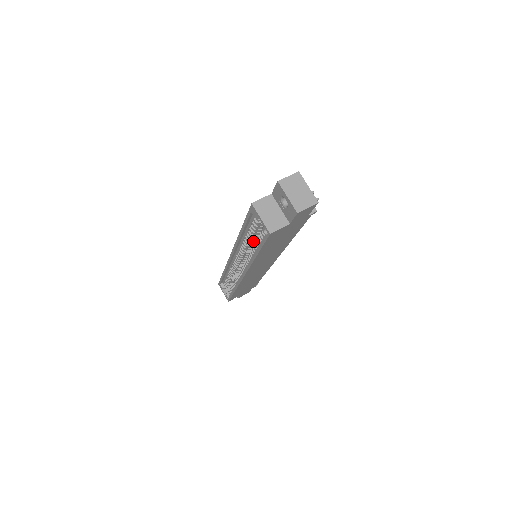
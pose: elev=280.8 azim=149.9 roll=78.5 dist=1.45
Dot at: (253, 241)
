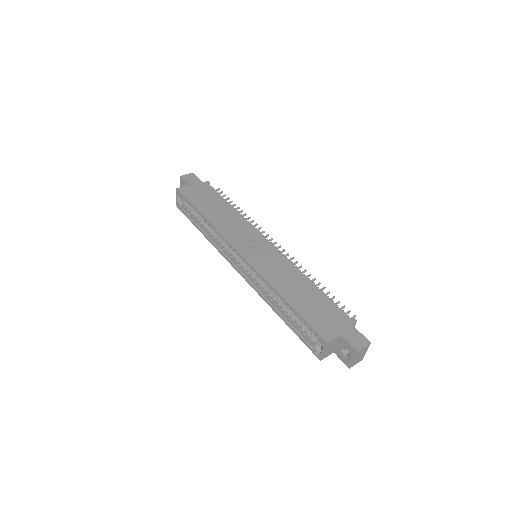
Dot at: occluded
